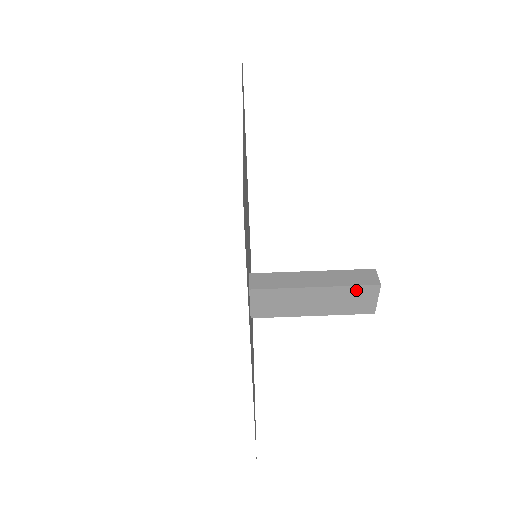
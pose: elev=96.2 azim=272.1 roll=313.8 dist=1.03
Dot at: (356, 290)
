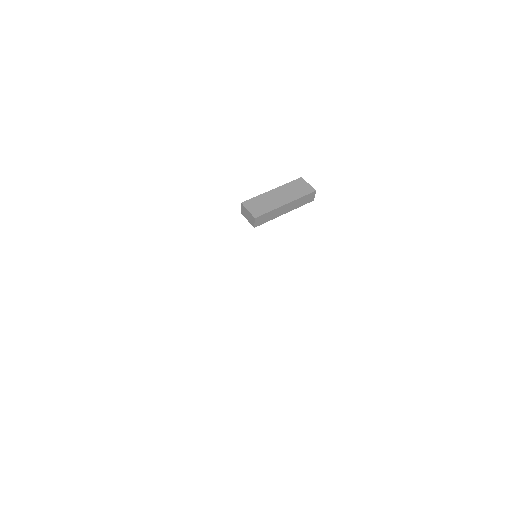
Dot at: (293, 184)
